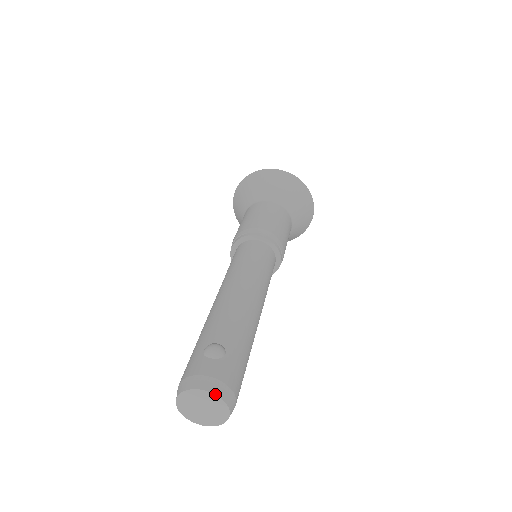
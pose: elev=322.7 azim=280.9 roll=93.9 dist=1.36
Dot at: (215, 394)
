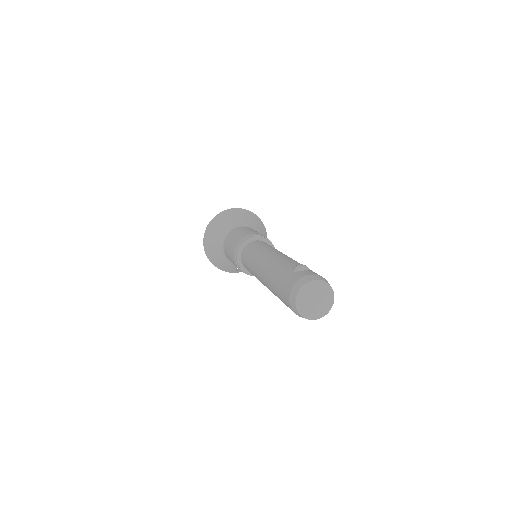
Dot at: (324, 281)
